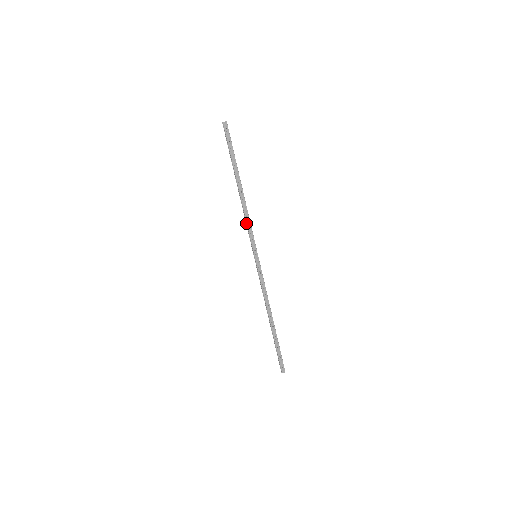
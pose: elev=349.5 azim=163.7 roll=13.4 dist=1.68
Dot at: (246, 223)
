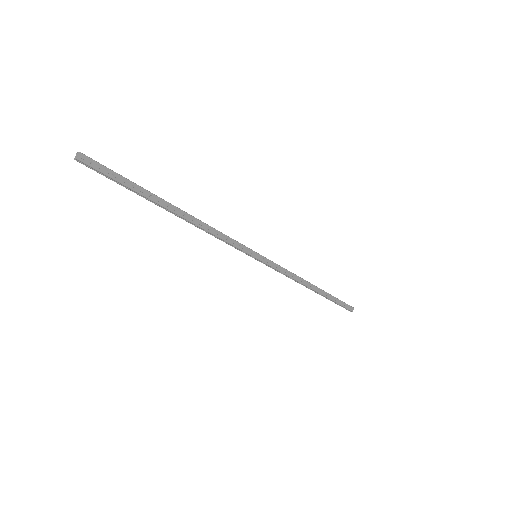
Dot at: (219, 239)
